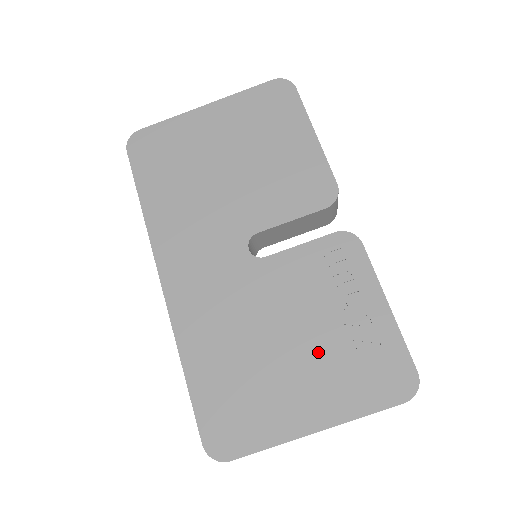
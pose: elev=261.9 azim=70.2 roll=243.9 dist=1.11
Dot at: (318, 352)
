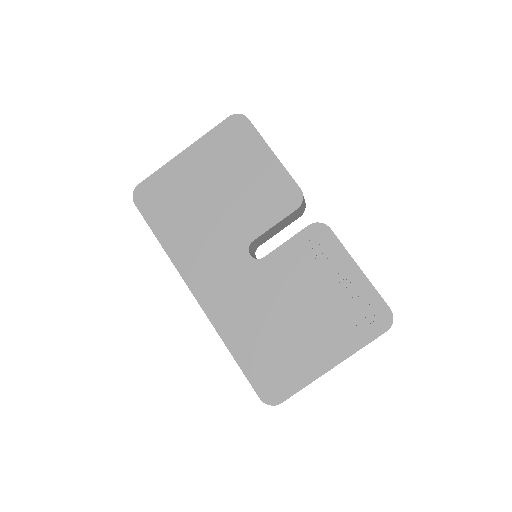
Dot at: (320, 314)
